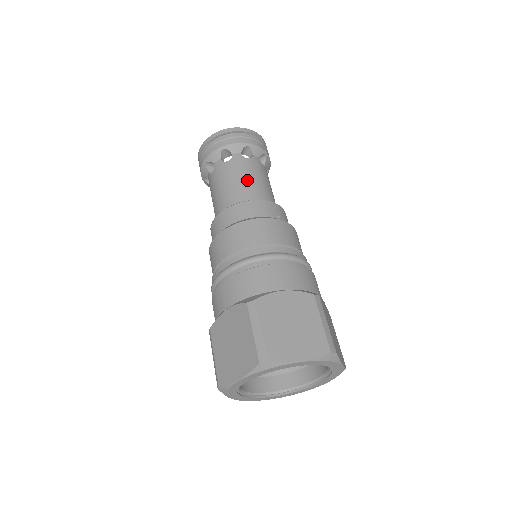
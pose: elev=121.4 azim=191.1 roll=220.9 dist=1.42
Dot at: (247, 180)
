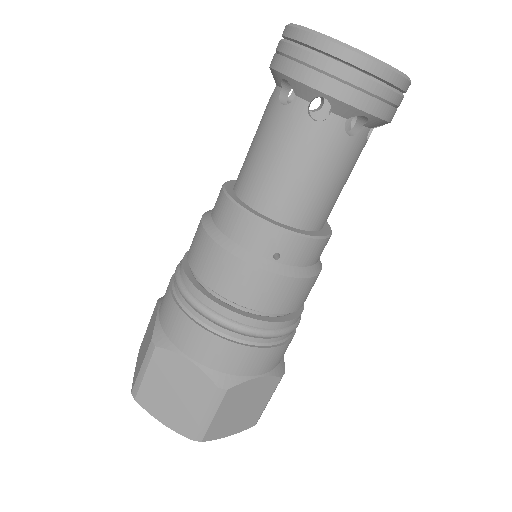
Dot at: (280, 166)
